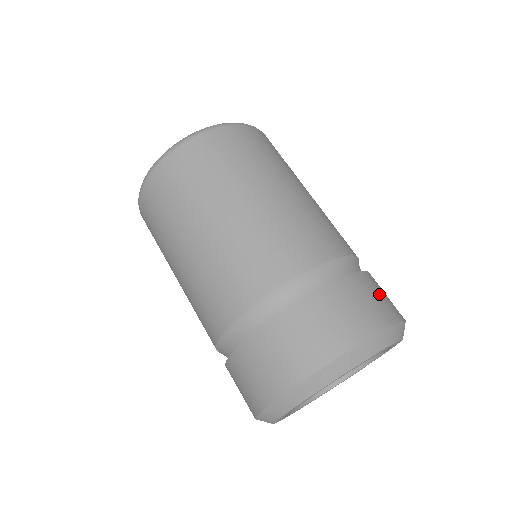
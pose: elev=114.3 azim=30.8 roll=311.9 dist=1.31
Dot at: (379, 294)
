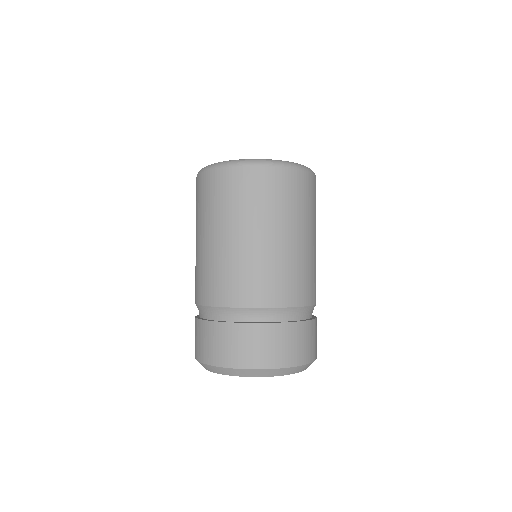
Dot at: (315, 338)
